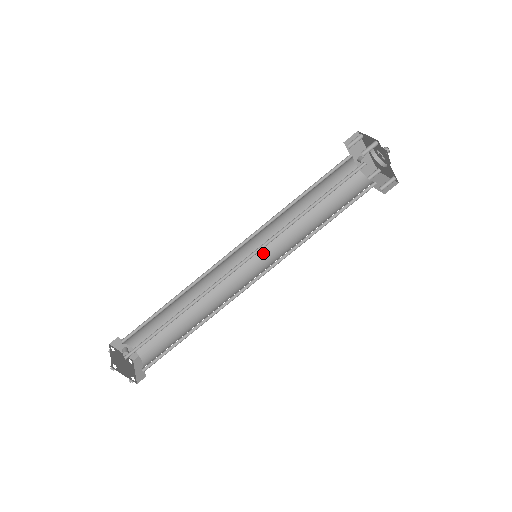
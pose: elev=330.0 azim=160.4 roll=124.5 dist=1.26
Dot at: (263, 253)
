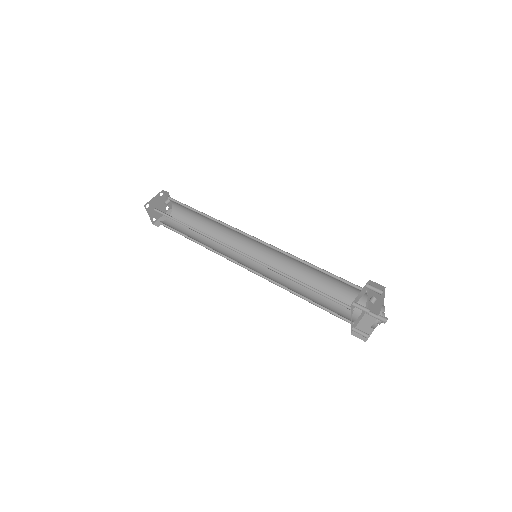
Dot at: (268, 258)
